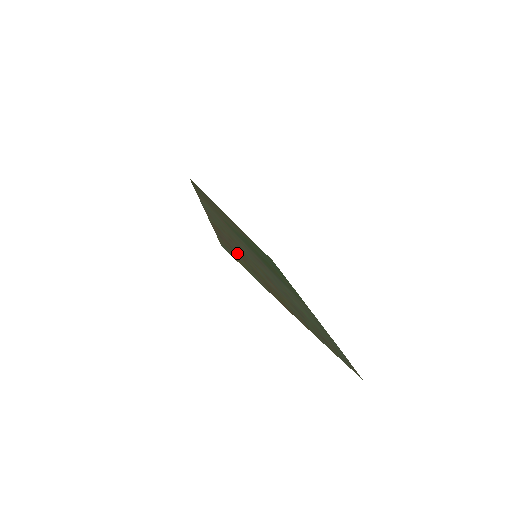
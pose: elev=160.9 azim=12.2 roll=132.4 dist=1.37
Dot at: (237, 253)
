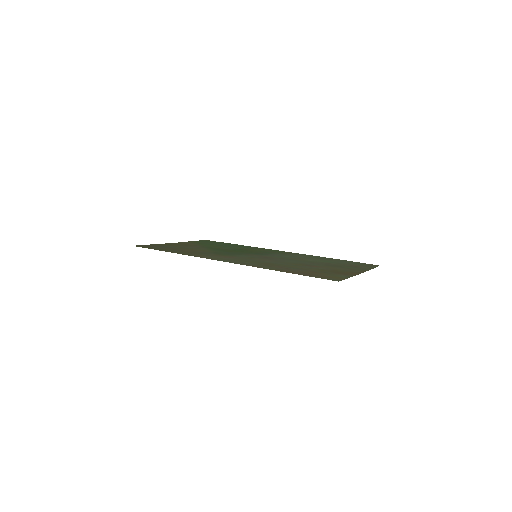
Dot at: (314, 273)
